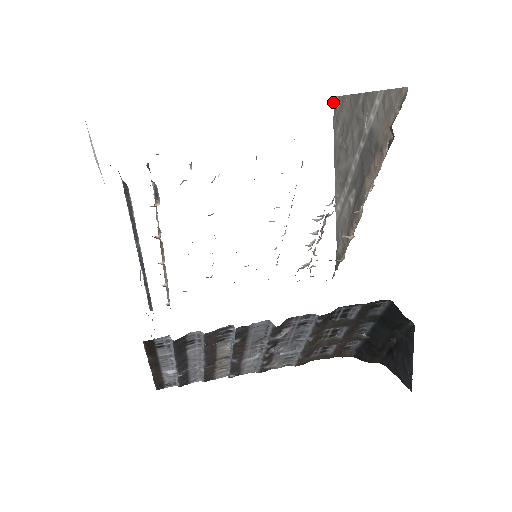
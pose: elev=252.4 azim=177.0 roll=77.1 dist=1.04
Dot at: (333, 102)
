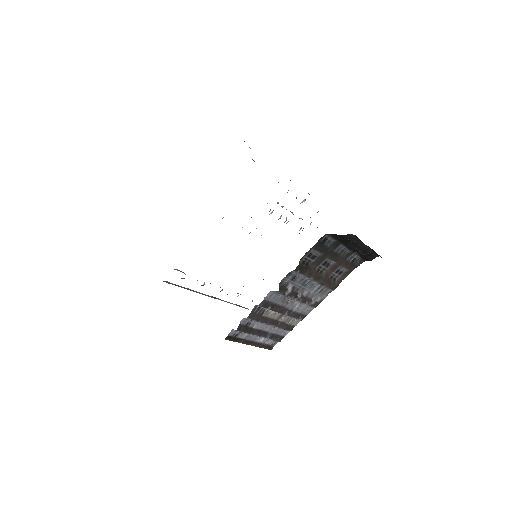
Dot at: occluded
